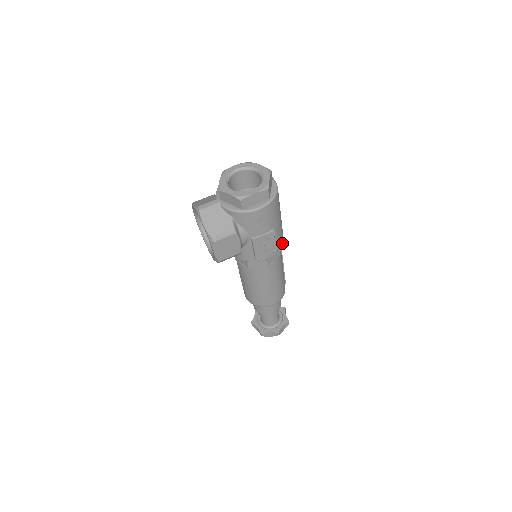
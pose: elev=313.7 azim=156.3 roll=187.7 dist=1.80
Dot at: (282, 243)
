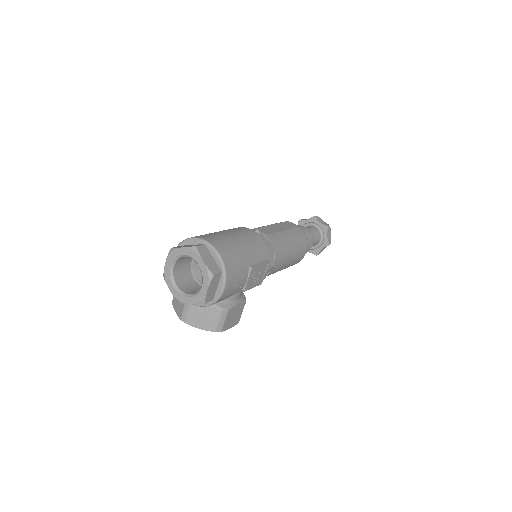
Dot at: (265, 246)
